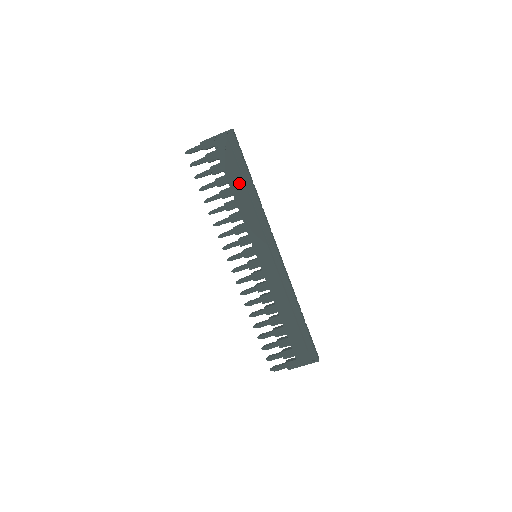
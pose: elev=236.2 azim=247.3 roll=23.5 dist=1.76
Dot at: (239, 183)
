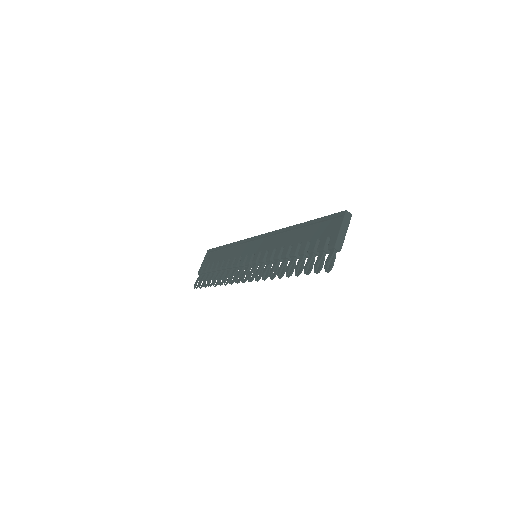
Dot at: (223, 254)
